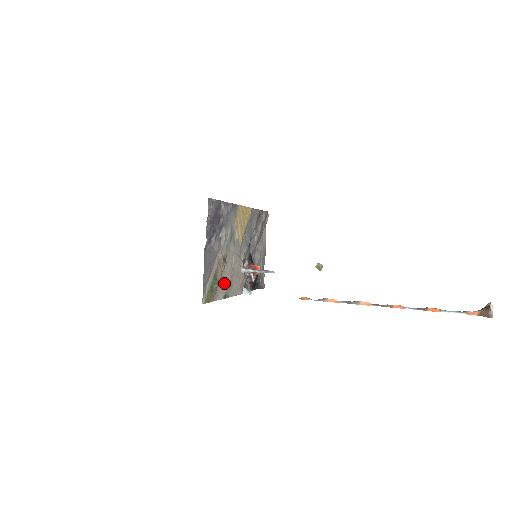
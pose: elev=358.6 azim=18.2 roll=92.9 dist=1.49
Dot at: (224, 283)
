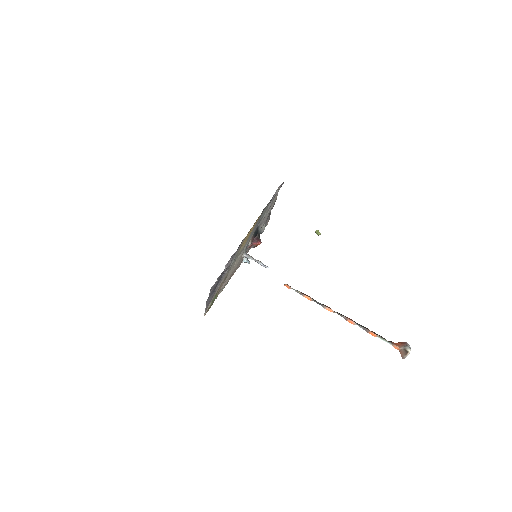
Dot at: (224, 284)
